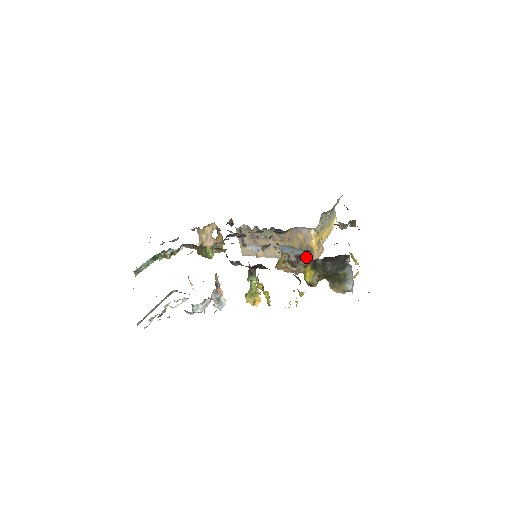
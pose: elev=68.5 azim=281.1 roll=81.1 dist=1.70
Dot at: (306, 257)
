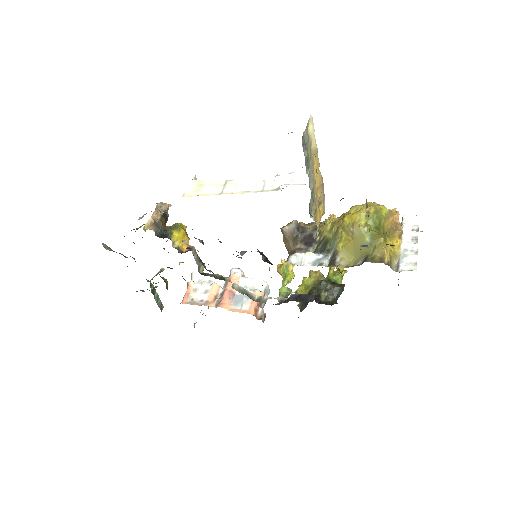
Dot at: occluded
